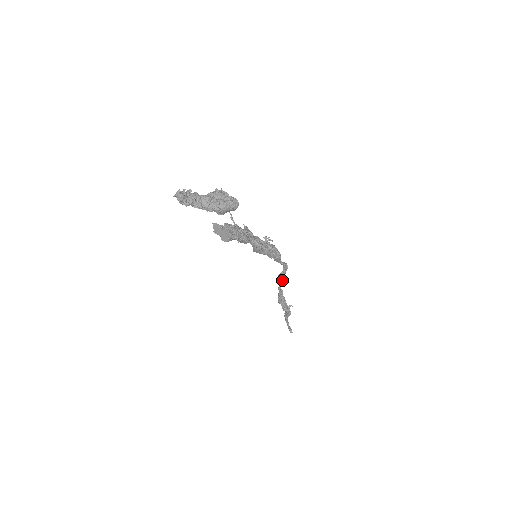
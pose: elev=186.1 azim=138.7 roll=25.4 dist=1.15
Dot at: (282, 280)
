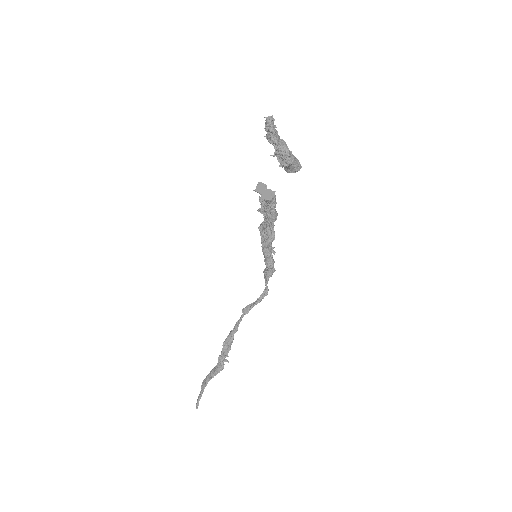
Dot at: occluded
